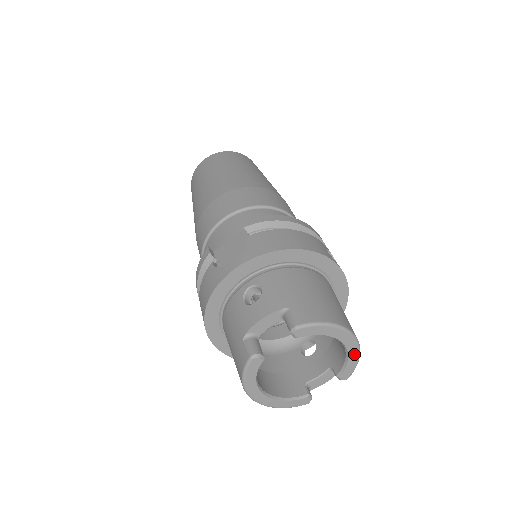
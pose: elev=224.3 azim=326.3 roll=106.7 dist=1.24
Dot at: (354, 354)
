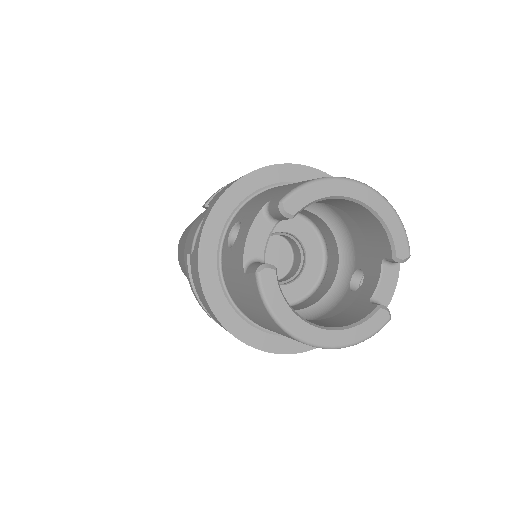
Dot at: (386, 212)
